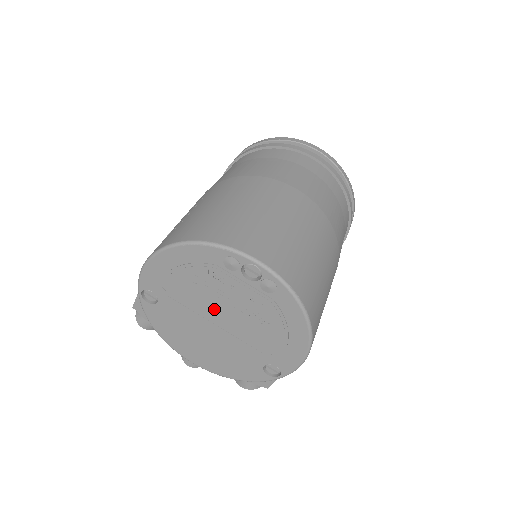
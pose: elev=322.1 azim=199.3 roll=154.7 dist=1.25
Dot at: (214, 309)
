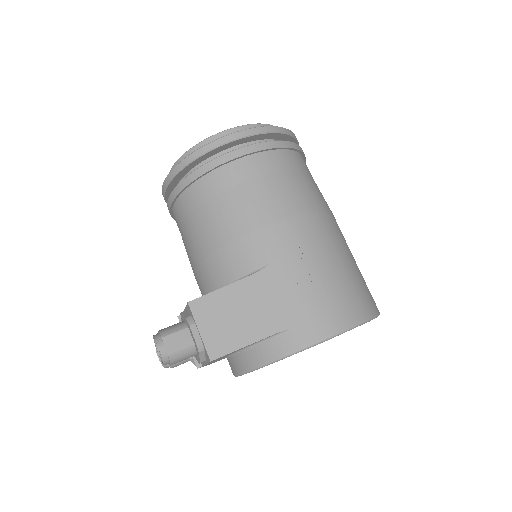
Dot at: occluded
